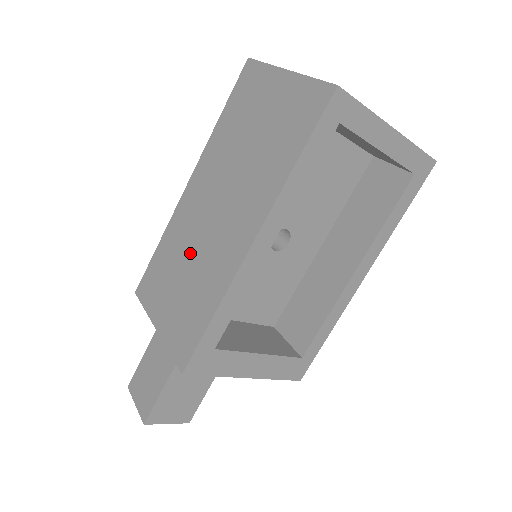
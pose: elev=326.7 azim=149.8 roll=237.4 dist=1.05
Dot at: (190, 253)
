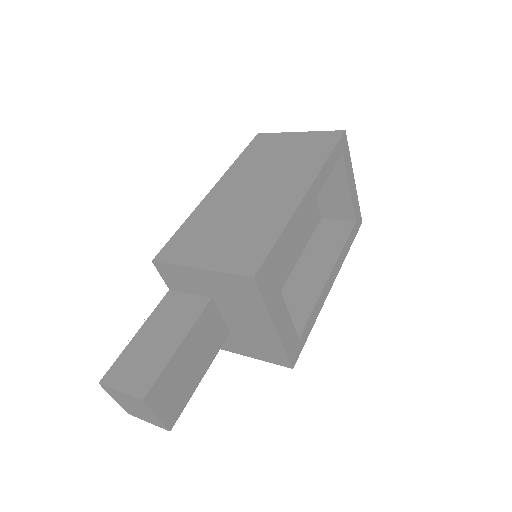
Dot at: (233, 216)
